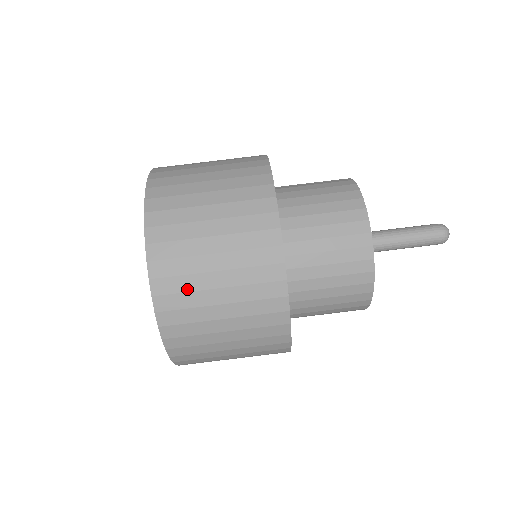
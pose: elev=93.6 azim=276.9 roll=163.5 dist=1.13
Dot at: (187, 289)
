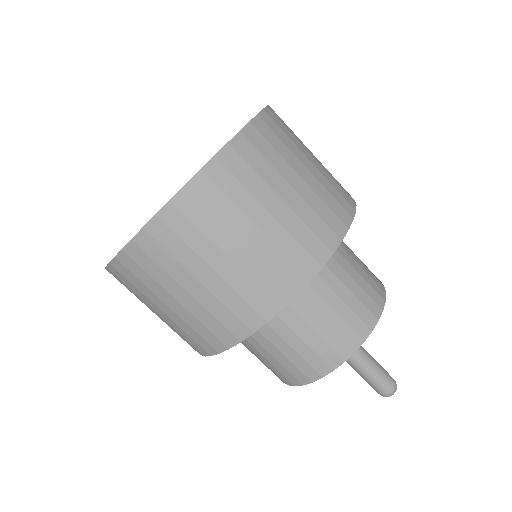
Dot at: (145, 283)
